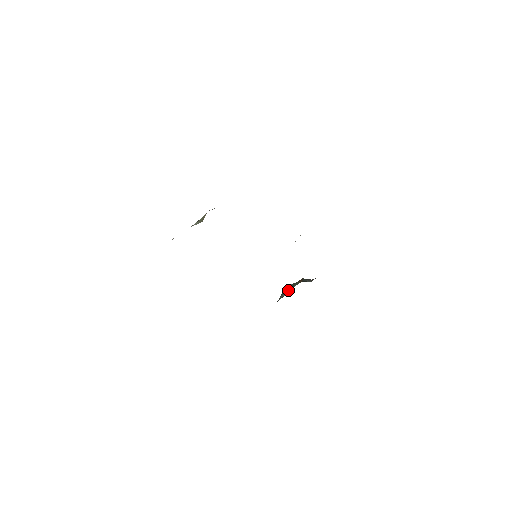
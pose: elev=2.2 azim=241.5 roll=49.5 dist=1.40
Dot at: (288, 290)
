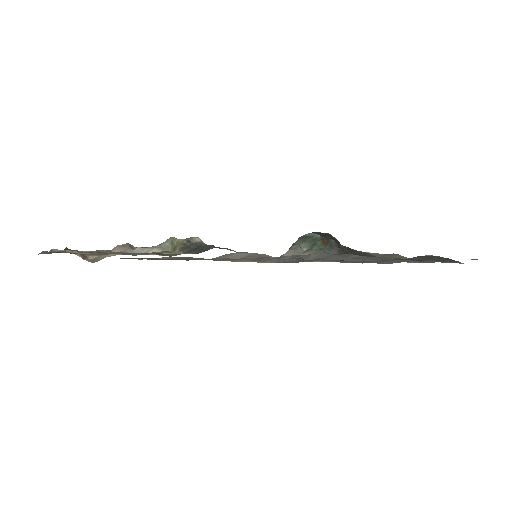
Dot at: (308, 242)
